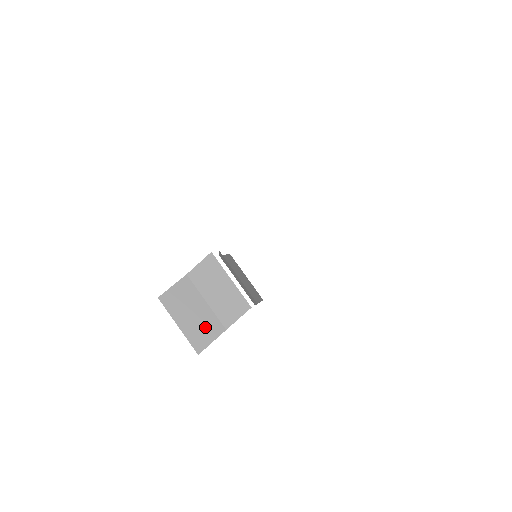
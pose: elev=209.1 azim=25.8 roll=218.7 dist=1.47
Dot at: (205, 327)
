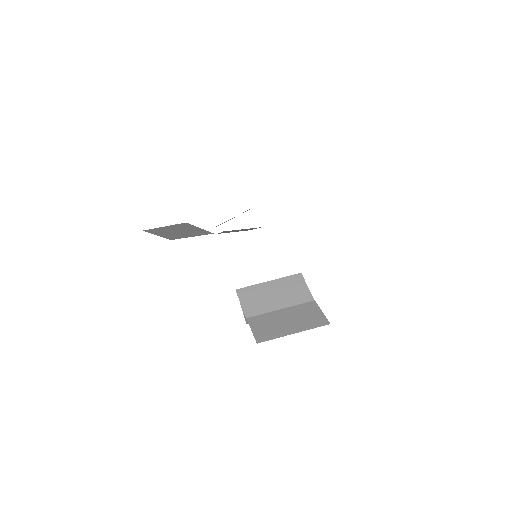
Dot at: (305, 314)
